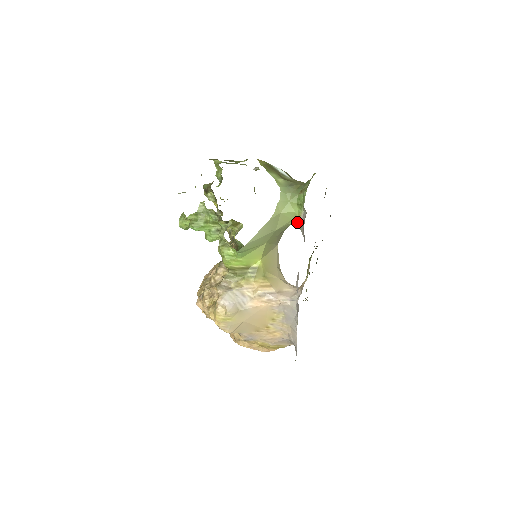
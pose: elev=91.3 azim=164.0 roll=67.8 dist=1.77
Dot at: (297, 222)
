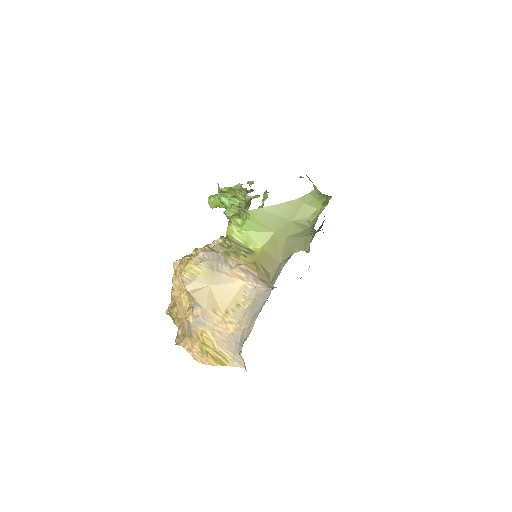
Dot at: (314, 219)
